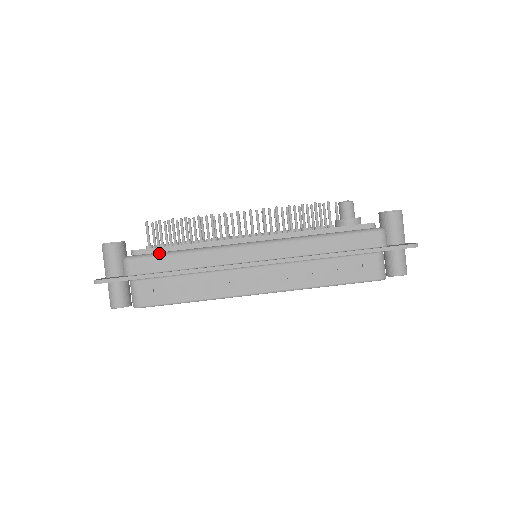
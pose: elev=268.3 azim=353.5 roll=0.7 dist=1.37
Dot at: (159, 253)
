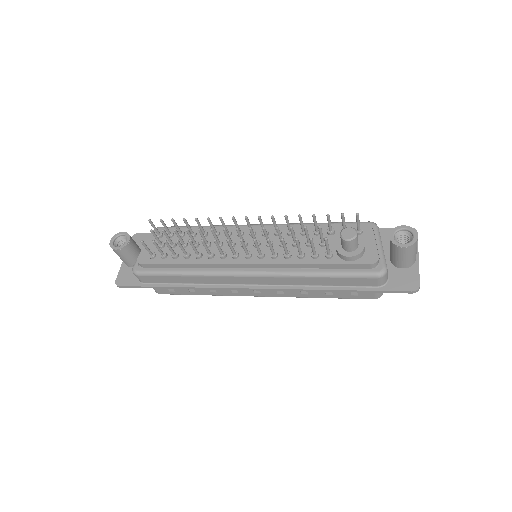
Dot at: (161, 273)
